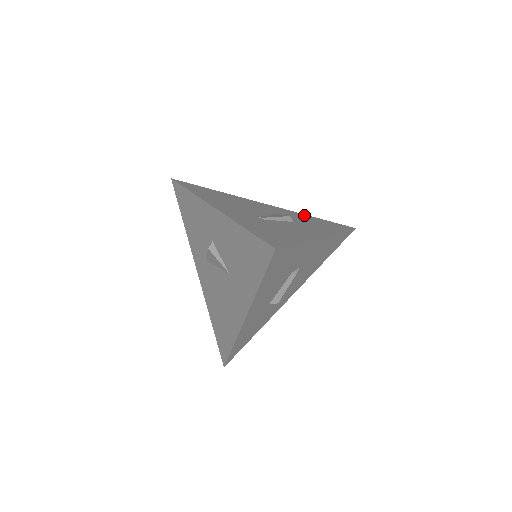
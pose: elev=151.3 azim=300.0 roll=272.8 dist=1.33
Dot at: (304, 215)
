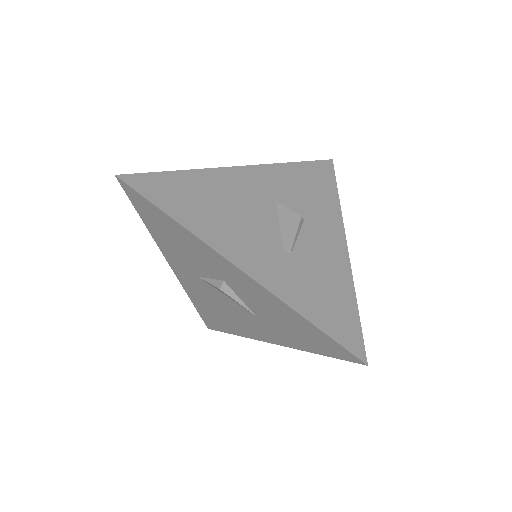
Dot at: (287, 168)
